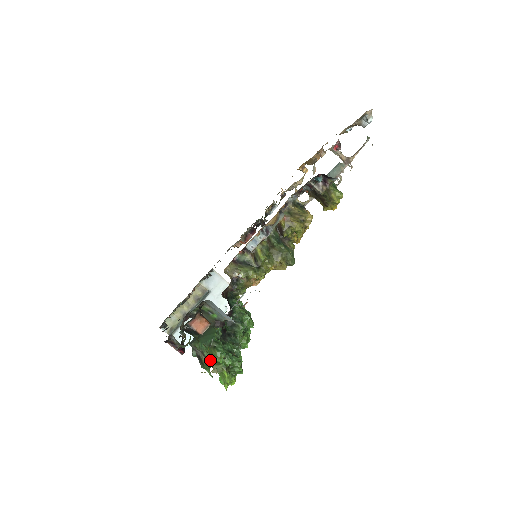
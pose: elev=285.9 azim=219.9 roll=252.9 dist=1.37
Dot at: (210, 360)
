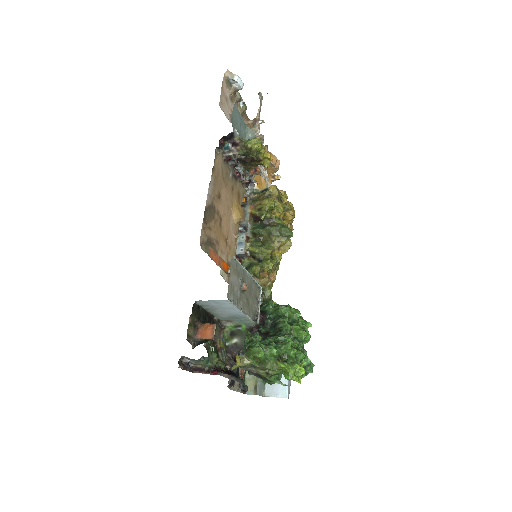
Dot at: (259, 365)
